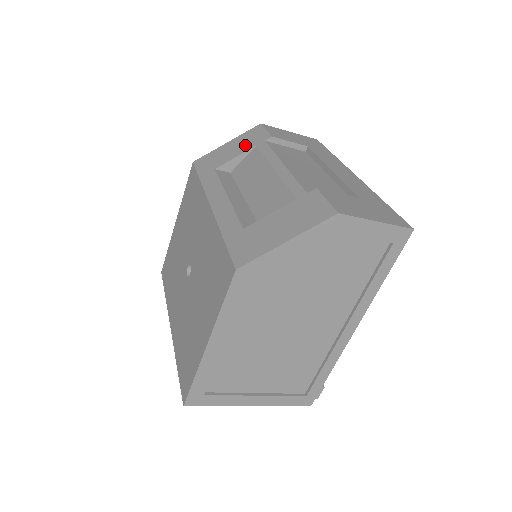
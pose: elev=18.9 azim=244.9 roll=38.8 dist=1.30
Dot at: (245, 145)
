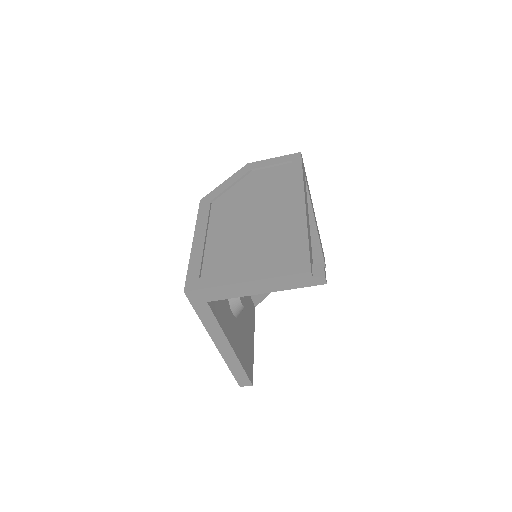
Dot at: occluded
